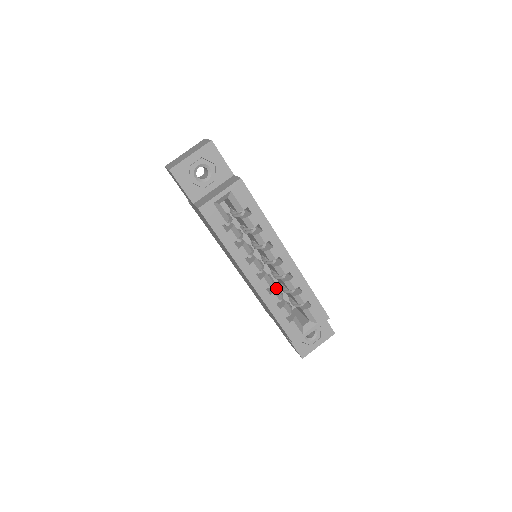
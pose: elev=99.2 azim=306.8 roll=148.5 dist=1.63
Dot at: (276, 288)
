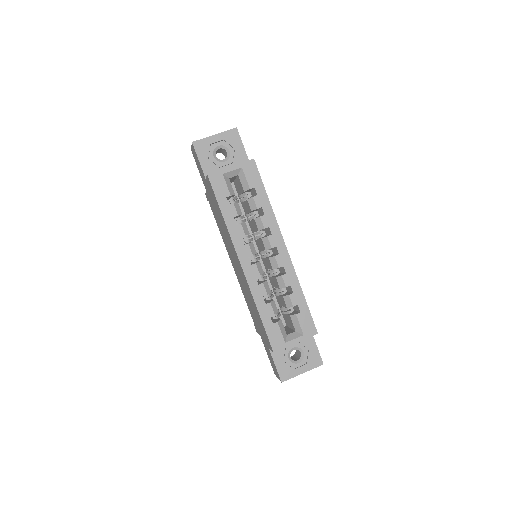
Dot at: (266, 281)
